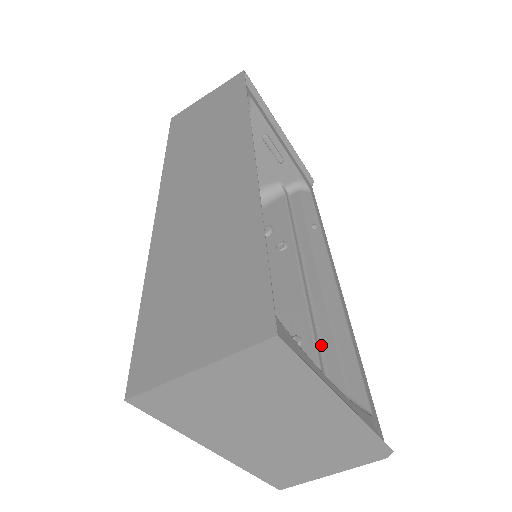
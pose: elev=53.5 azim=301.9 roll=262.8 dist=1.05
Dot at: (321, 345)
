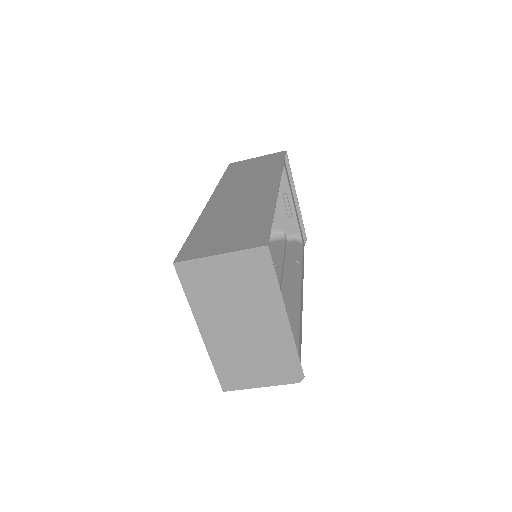
Dot at: occluded
